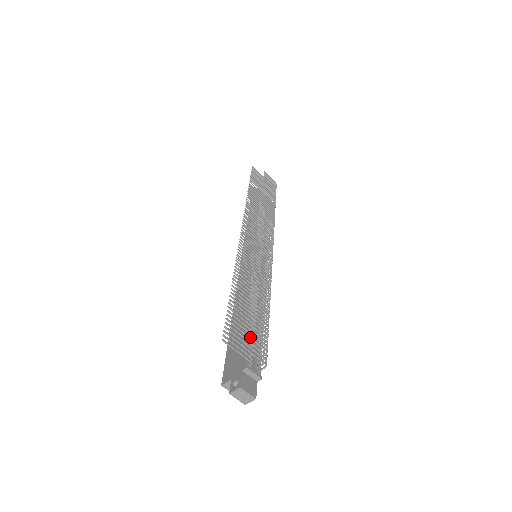
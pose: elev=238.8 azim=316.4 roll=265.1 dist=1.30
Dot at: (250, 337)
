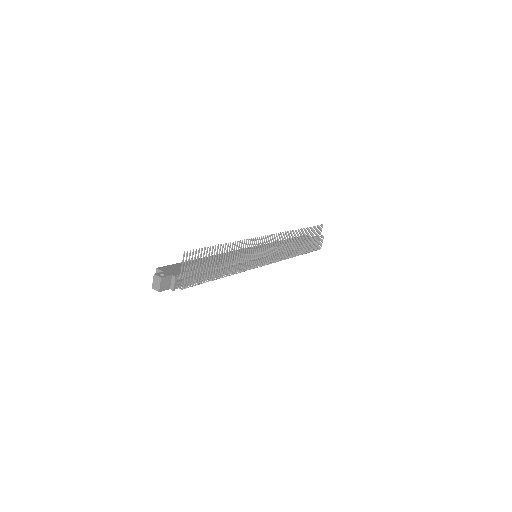
Dot at: occluded
